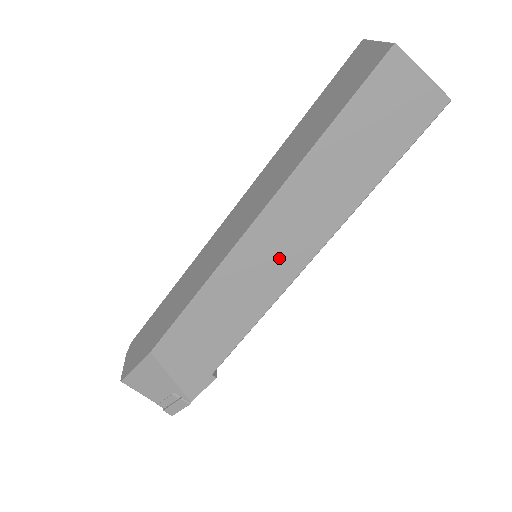
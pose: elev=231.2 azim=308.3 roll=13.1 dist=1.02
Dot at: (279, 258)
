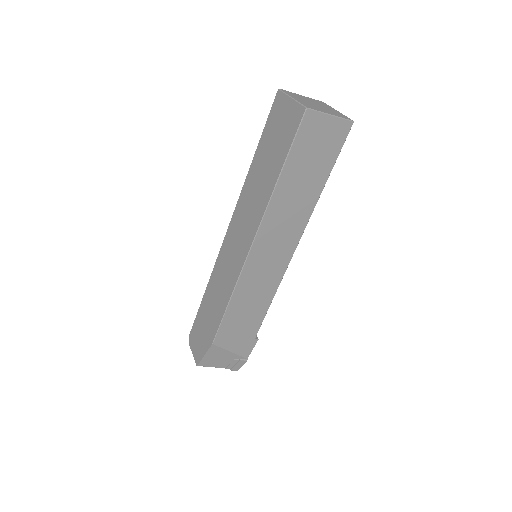
Dot at: (275, 257)
